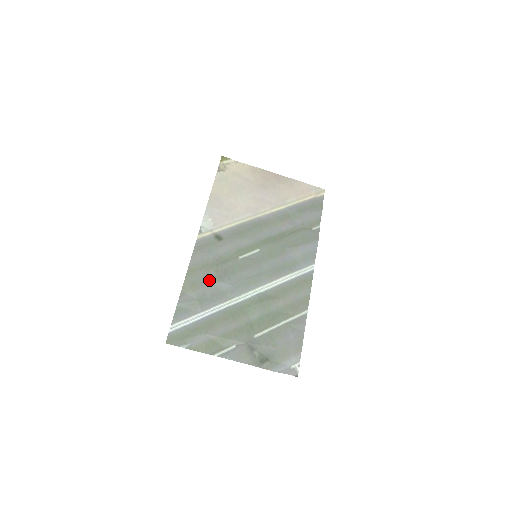
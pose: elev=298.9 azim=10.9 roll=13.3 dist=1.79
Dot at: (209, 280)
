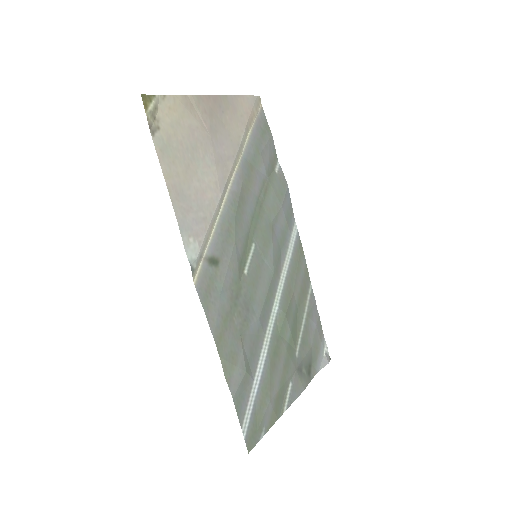
Dot at: (240, 334)
